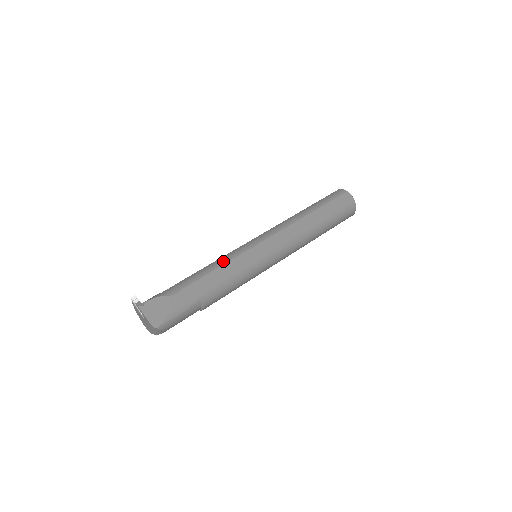
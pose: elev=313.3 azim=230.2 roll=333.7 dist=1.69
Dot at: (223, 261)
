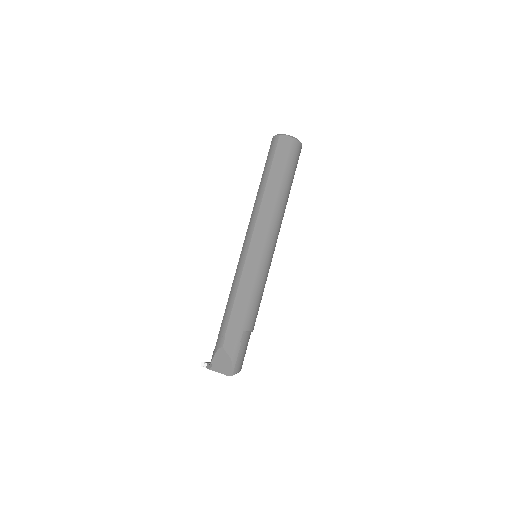
Dot at: (235, 288)
